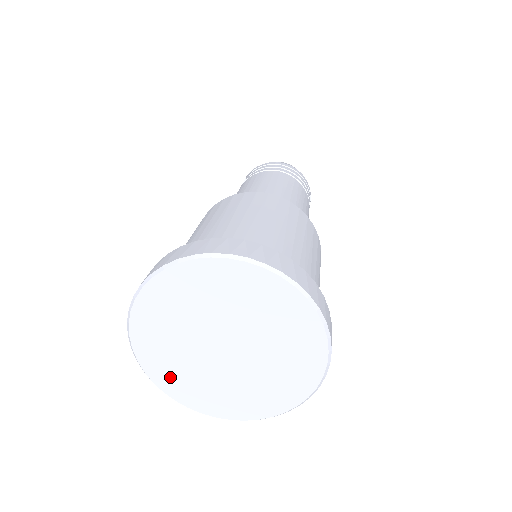
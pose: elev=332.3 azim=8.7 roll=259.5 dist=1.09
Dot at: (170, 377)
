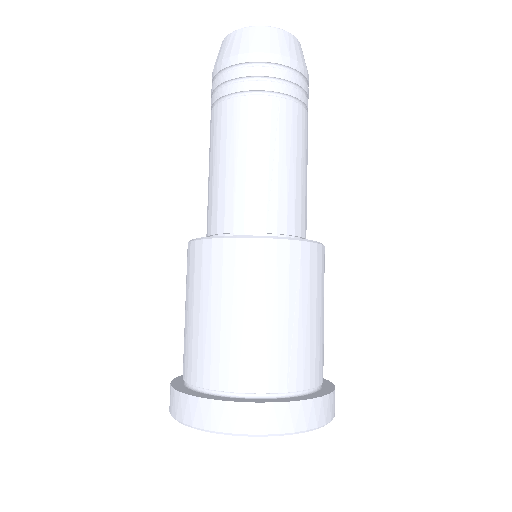
Dot at: occluded
